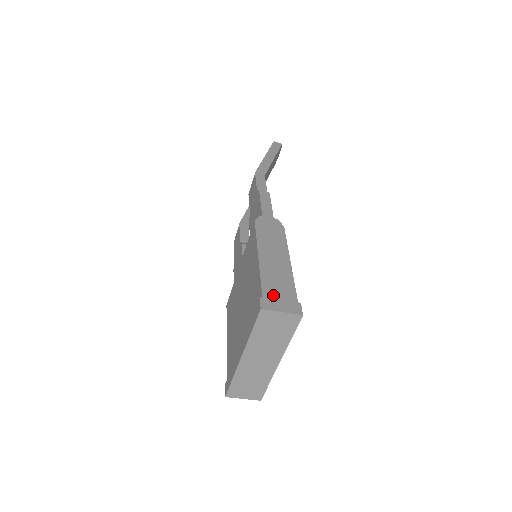
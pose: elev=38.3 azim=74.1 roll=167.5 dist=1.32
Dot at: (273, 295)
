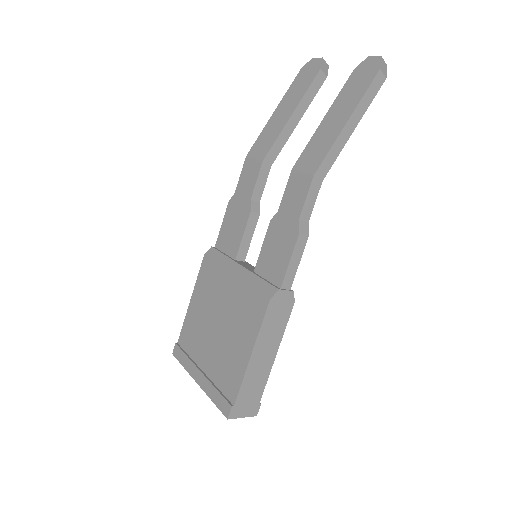
Dot at: (243, 402)
